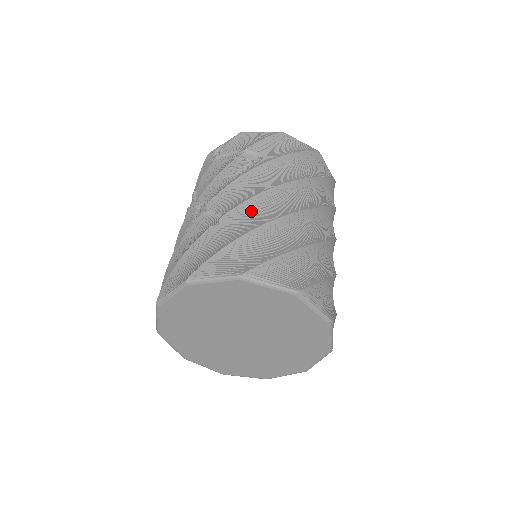
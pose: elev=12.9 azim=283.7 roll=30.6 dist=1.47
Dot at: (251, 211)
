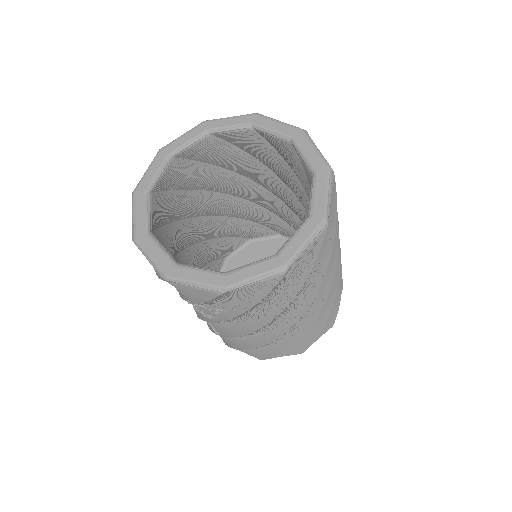
Dot at: (242, 339)
